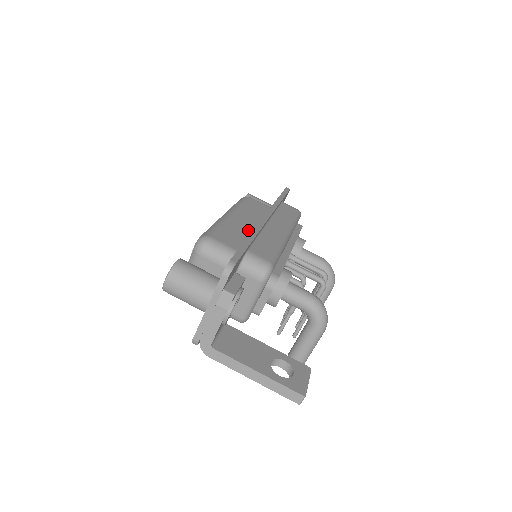
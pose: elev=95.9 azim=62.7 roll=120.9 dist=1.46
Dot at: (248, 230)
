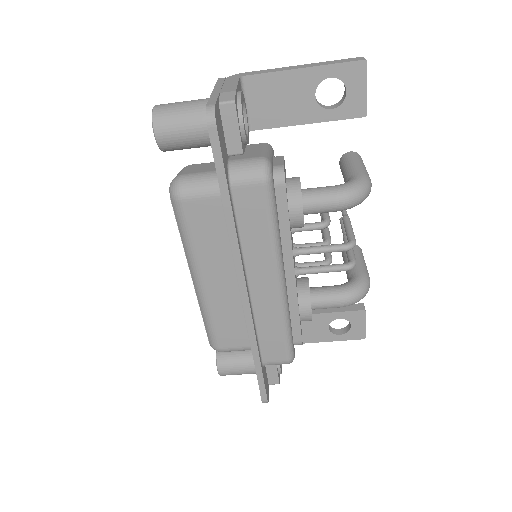
Dot at: (236, 300)
